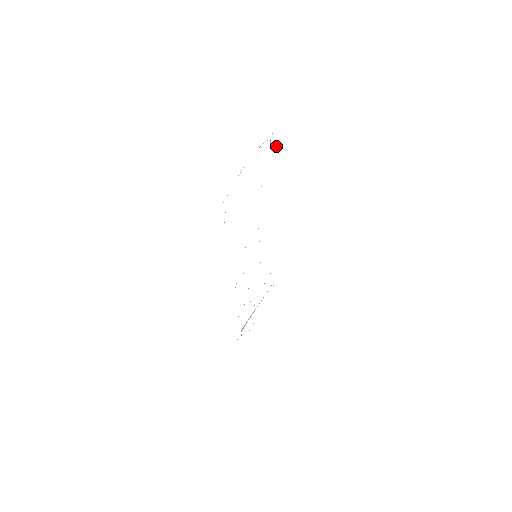
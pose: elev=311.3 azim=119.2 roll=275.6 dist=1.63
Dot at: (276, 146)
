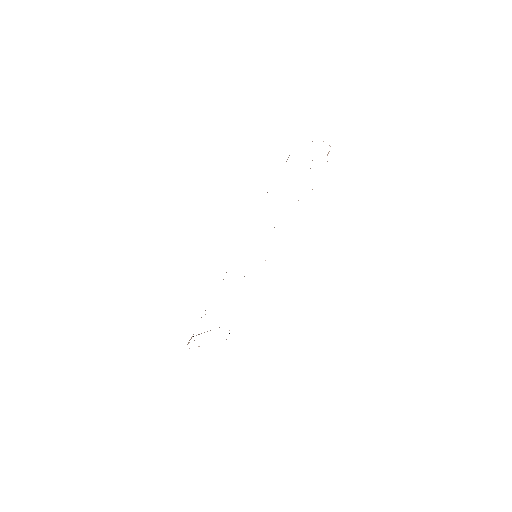
Dot at: occluded
